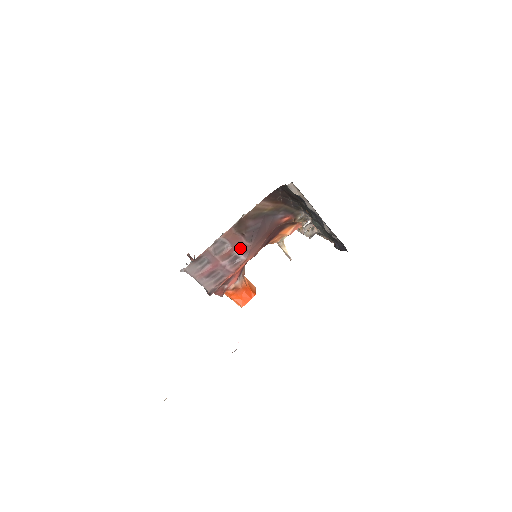
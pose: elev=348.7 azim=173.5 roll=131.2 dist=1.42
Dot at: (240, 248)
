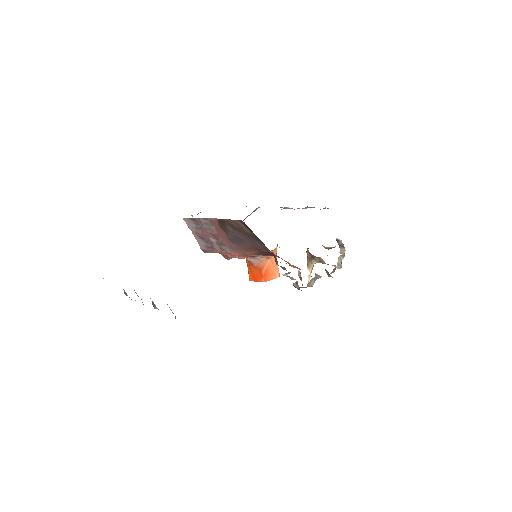
Dot at: (224, 240)
